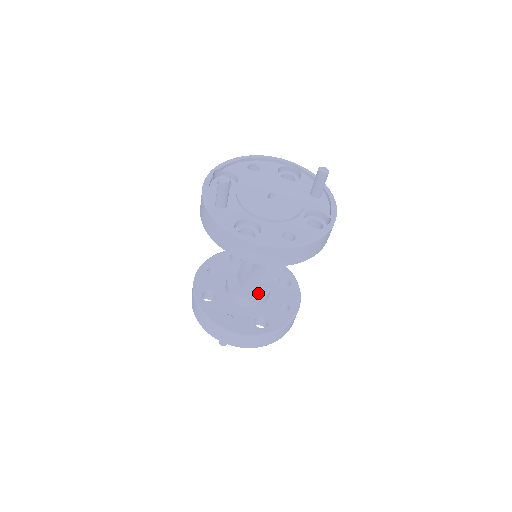
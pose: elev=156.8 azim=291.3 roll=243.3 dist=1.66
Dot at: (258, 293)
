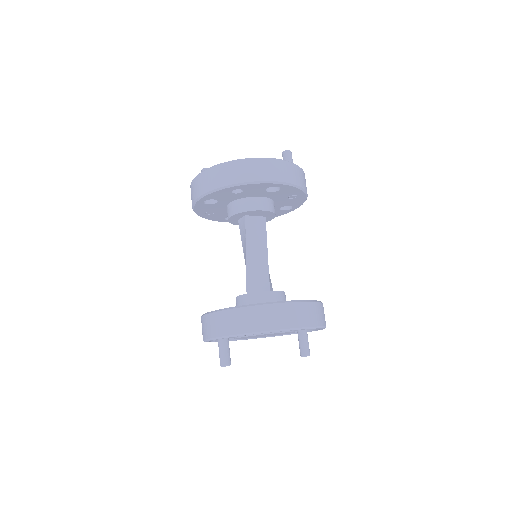
Dot at: occluded
